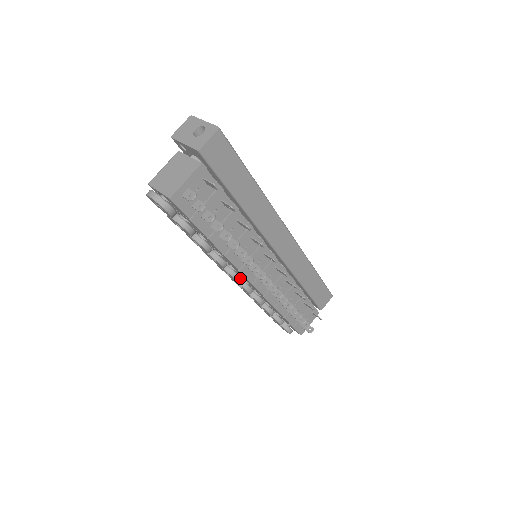
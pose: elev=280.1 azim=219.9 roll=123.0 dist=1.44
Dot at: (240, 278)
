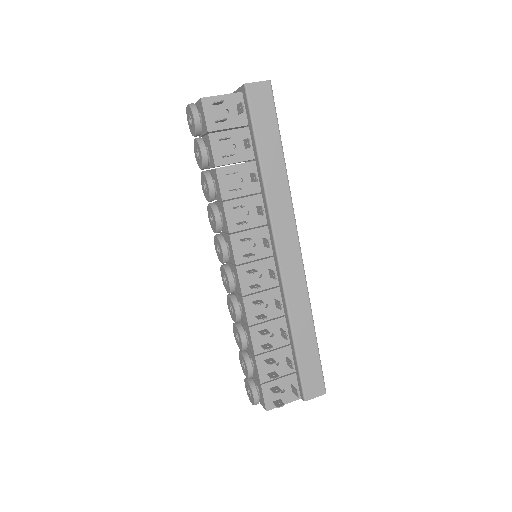
Dot at: (228, 255)
